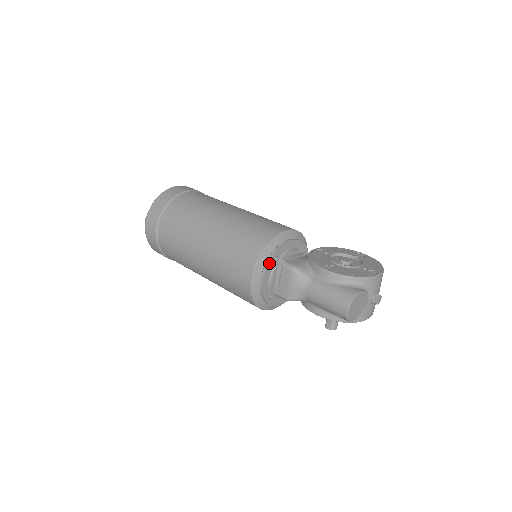
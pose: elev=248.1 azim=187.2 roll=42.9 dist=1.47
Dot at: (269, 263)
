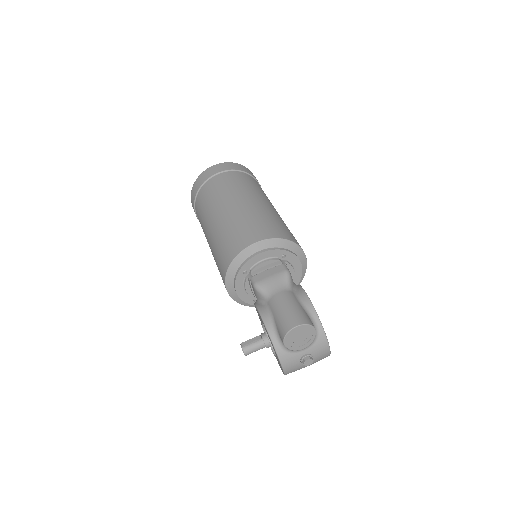
Dot at: (279, 250)
